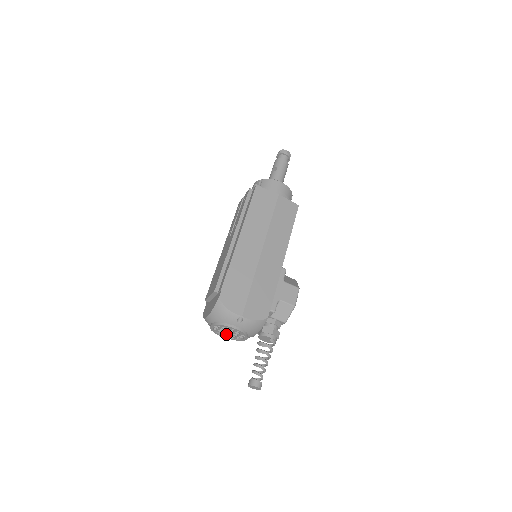
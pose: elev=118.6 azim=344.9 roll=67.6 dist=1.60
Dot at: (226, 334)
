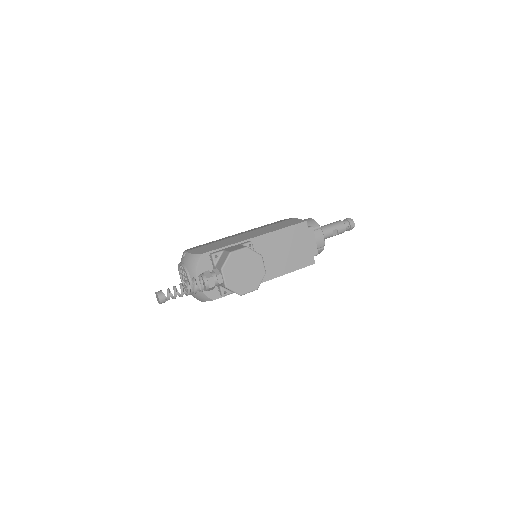
Dot at: occluded
